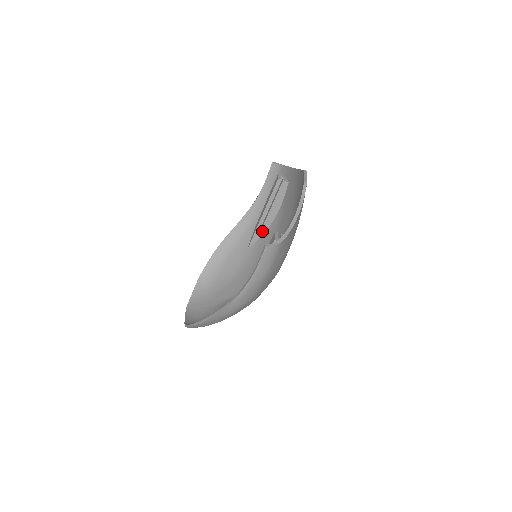
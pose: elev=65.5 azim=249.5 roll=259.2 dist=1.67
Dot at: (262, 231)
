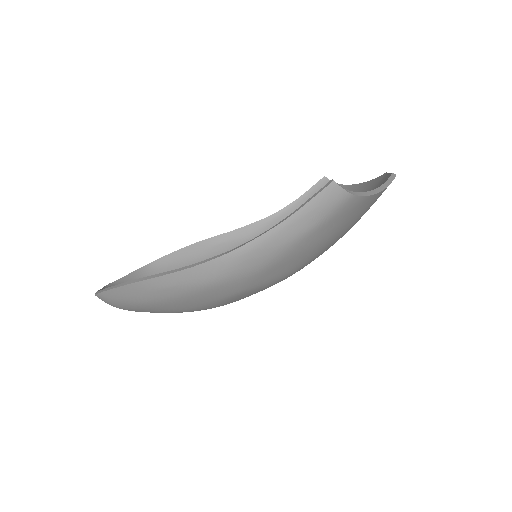
Dot at: occluded
